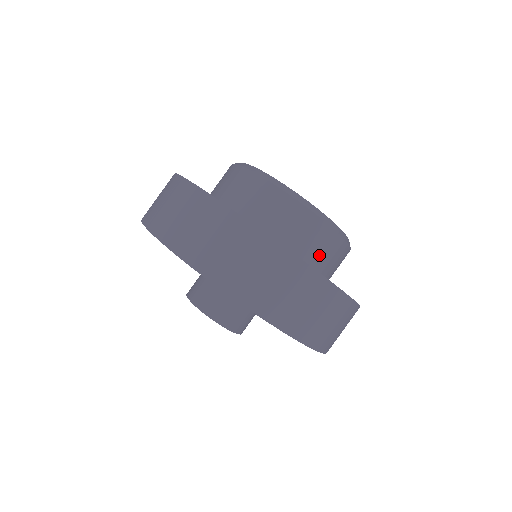
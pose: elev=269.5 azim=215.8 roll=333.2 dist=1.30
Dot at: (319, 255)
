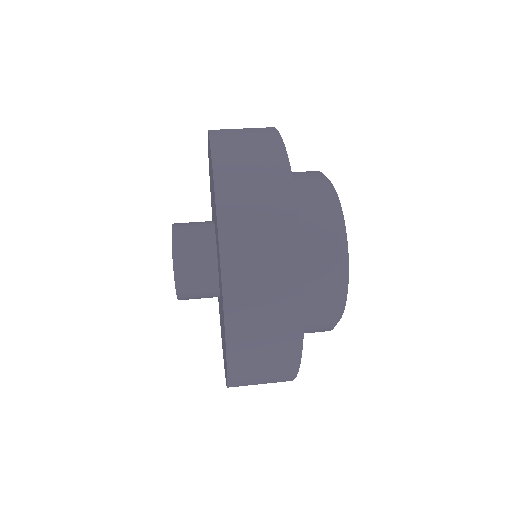
Dot at: (311, 256)
